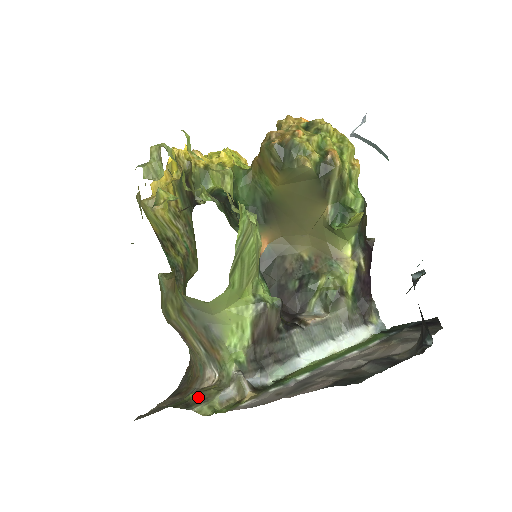
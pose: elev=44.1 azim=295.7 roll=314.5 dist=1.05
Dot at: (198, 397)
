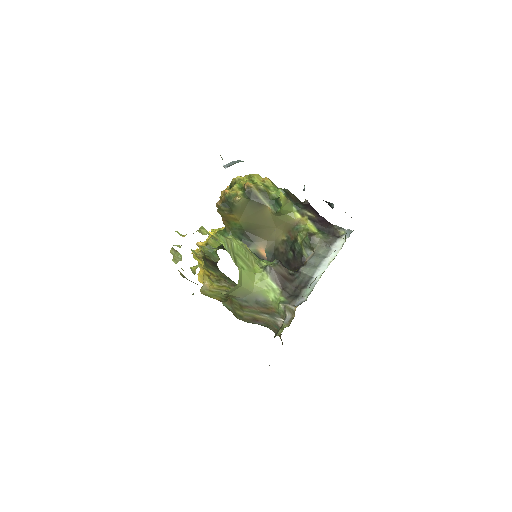
Dot at: occluded
